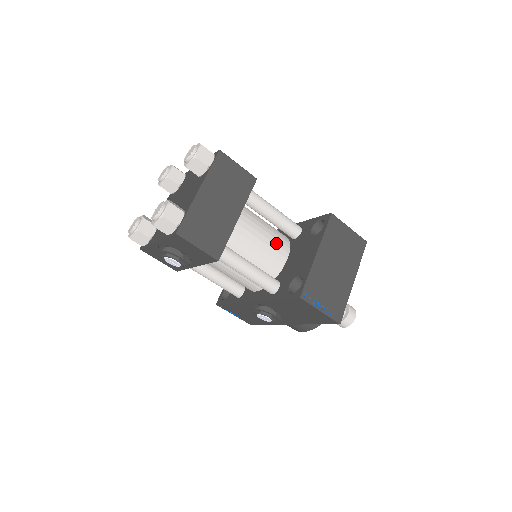
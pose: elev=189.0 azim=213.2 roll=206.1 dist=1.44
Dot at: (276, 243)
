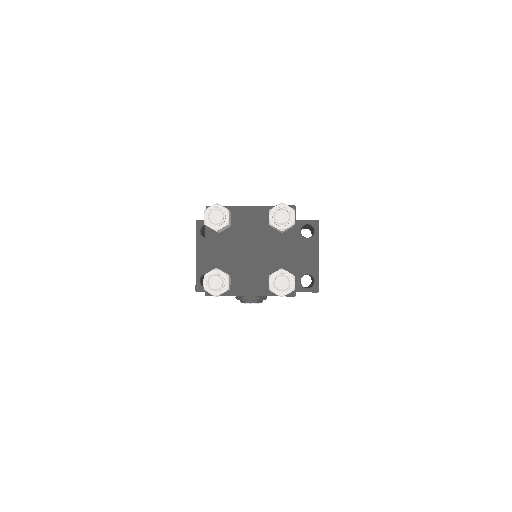
Dot at: occluded
